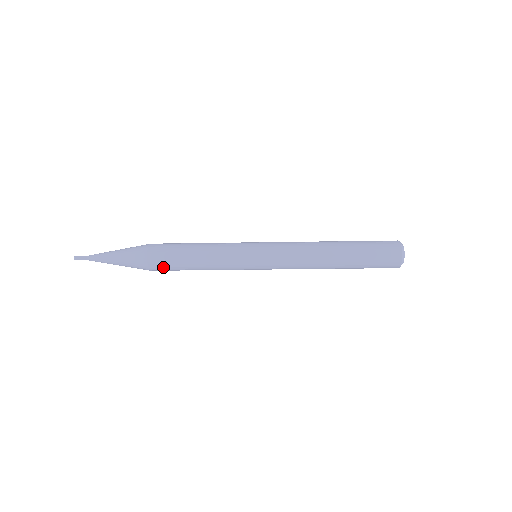
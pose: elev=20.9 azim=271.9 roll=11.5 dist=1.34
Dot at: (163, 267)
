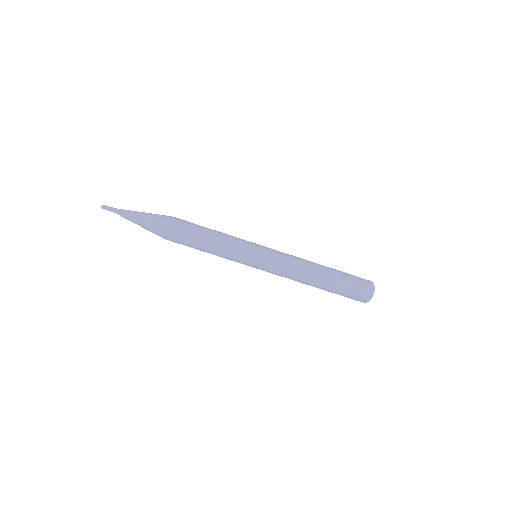
Dot at: (180, 229)
